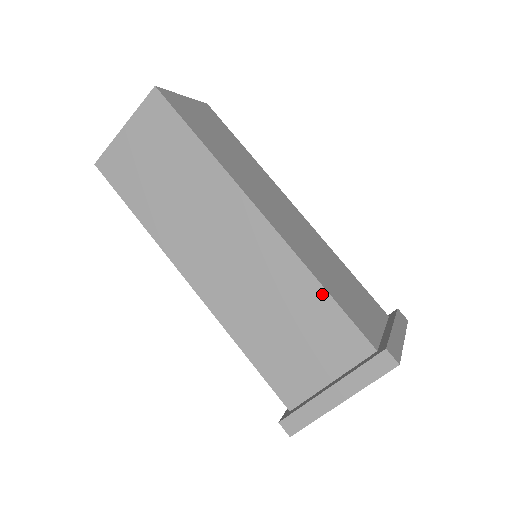
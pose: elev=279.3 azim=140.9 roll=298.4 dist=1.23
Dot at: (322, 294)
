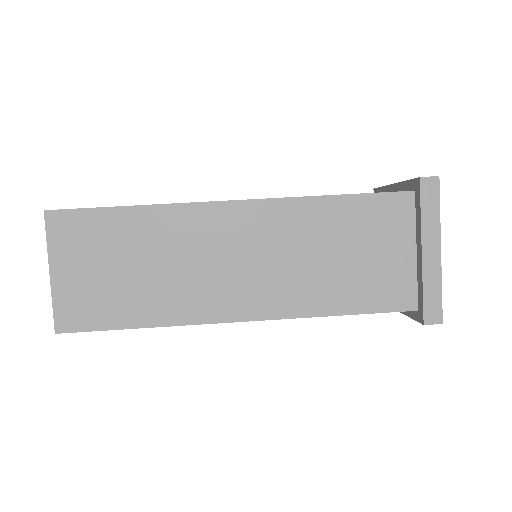
Dot at: (339, 201)
